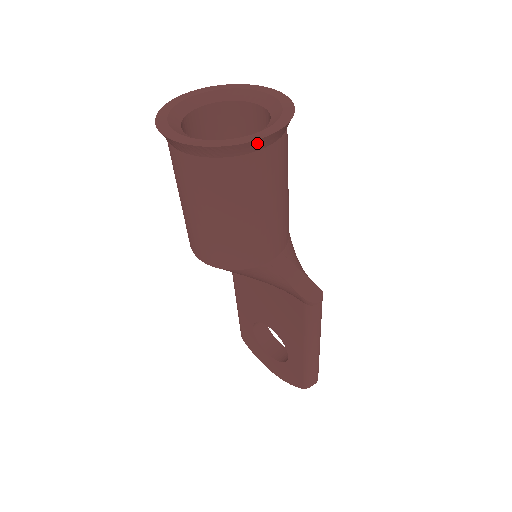
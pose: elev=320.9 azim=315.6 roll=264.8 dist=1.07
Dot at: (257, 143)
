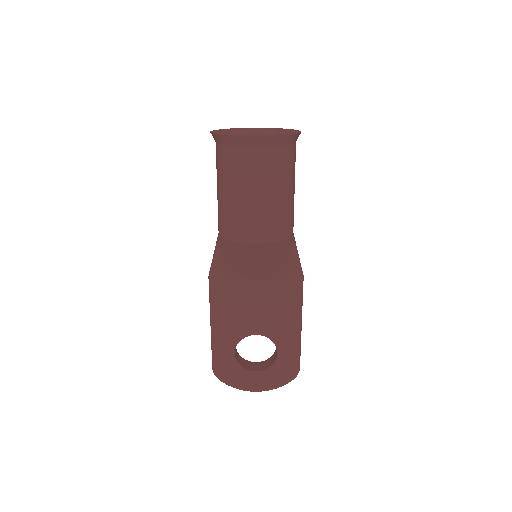
Dot at: (298, 136)
